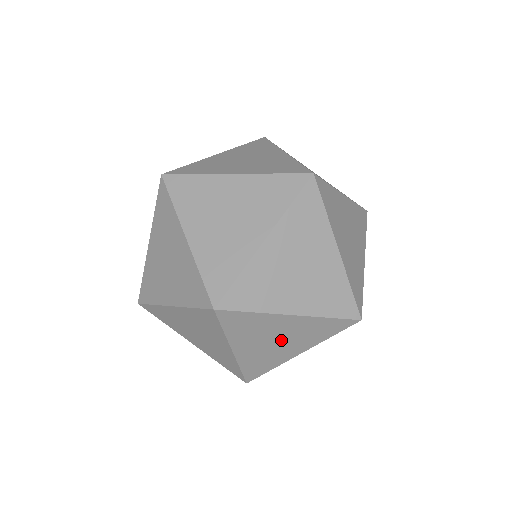
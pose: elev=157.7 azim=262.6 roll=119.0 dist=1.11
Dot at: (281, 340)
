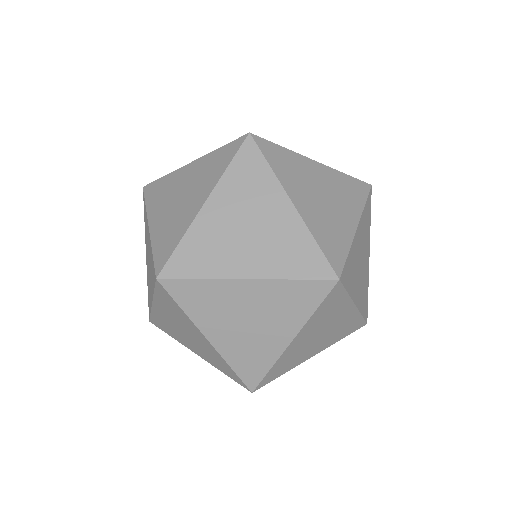
Dot at: (323, 335)
